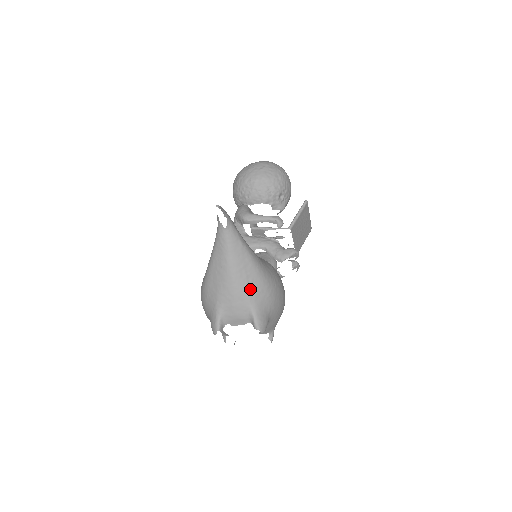
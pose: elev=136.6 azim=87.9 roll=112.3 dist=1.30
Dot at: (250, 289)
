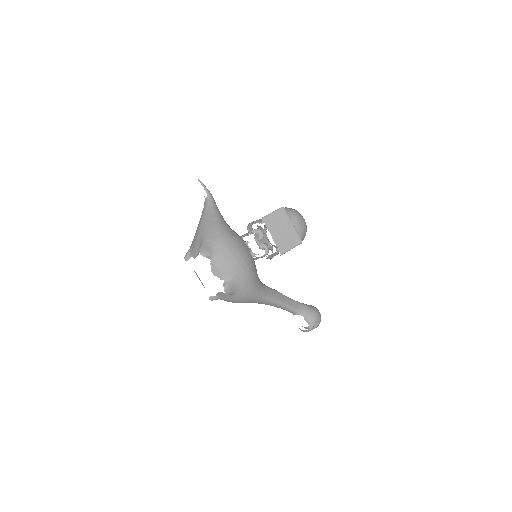
Dot at: (206, 231)
